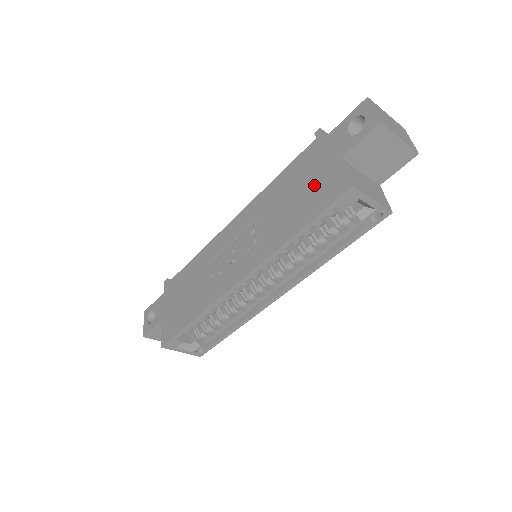
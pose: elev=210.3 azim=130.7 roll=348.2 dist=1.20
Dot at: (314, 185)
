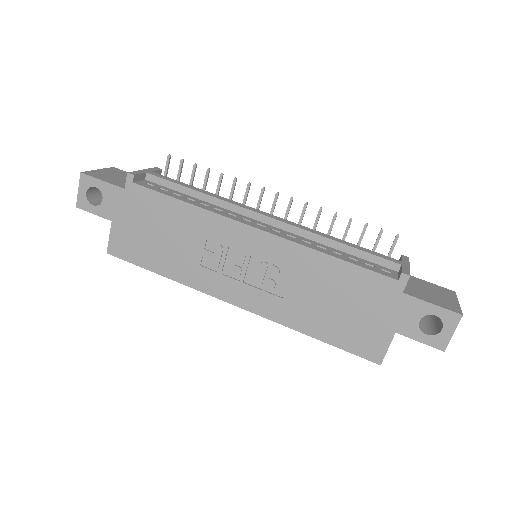
Dot at: (358, 322)
